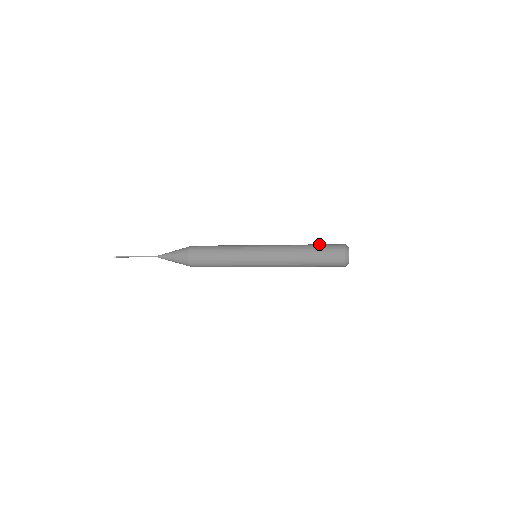
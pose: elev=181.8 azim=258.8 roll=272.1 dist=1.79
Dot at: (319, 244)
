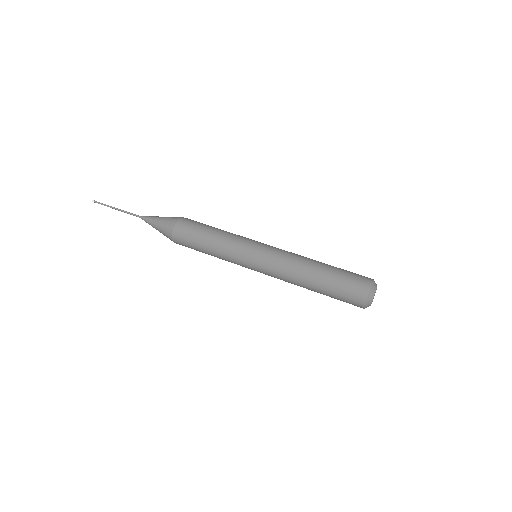
Dot at: (333, 285)
